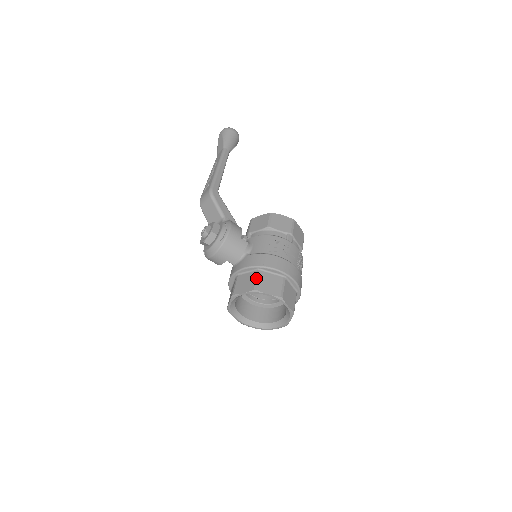
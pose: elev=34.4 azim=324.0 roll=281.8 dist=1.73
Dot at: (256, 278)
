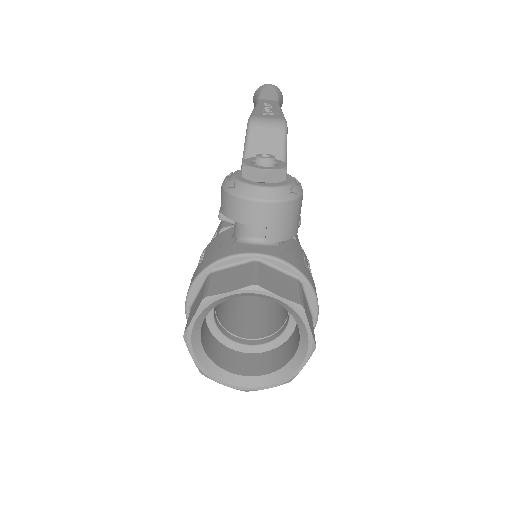
Dot at: (300, 289)
